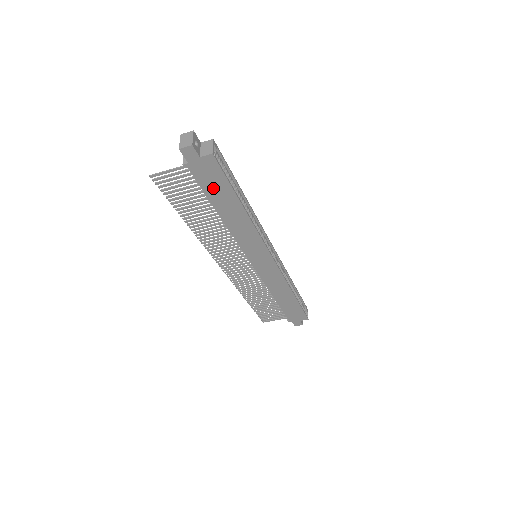
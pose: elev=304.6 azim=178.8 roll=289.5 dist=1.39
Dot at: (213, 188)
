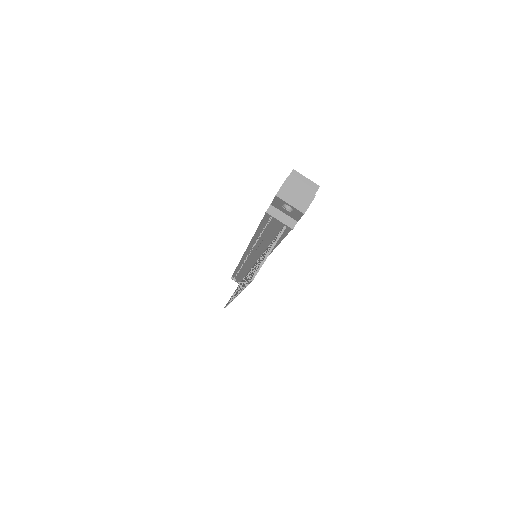
Dot at: occluded
